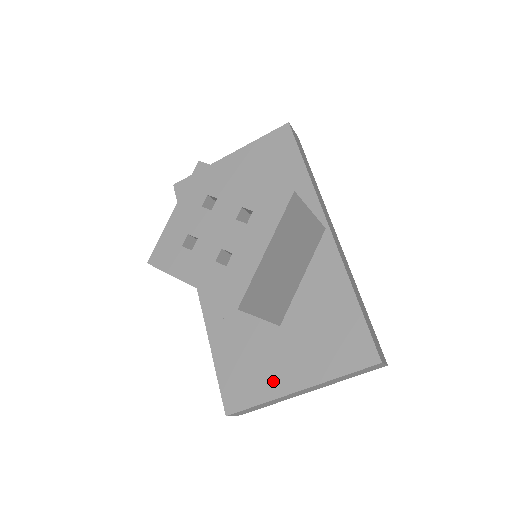
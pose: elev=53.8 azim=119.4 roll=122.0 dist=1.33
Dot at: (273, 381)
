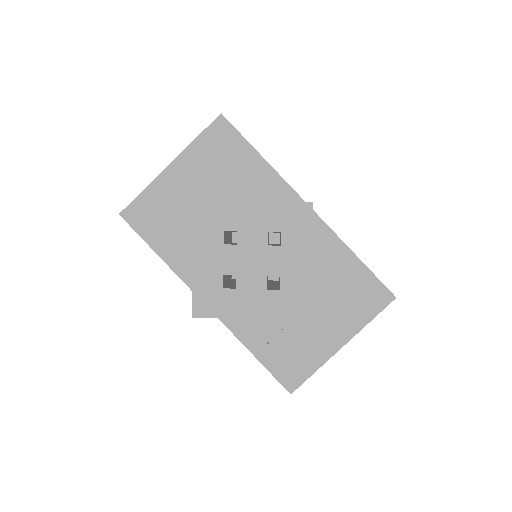
Dot at: (318, 350)
